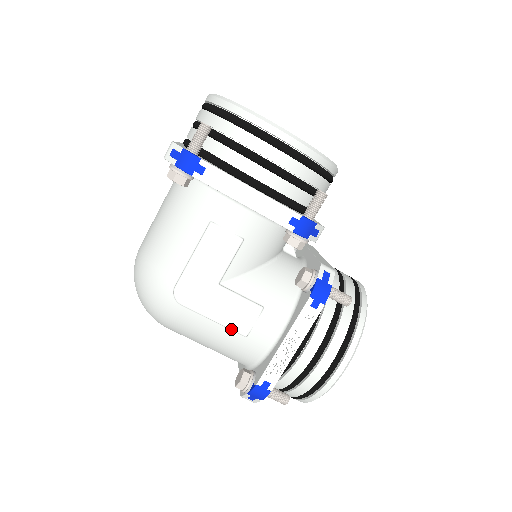
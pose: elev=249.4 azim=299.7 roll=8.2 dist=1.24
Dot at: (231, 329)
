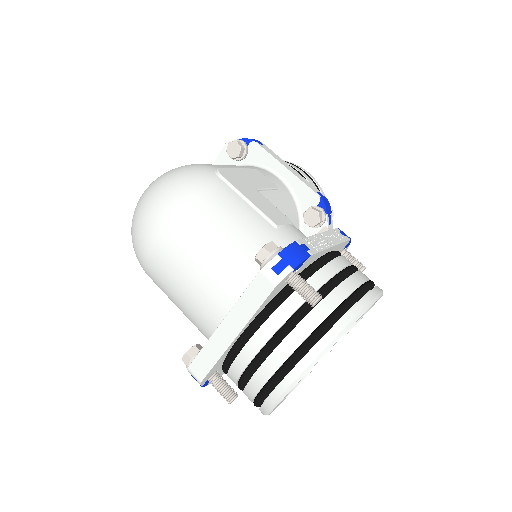
Dot at: (263, 213)
